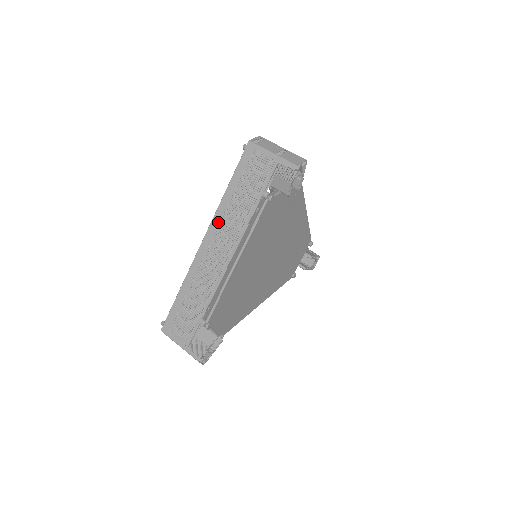
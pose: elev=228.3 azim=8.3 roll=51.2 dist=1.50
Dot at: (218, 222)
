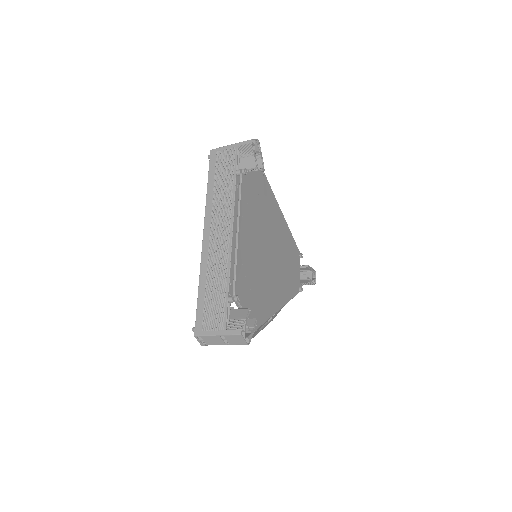
Dot at: (210, 214)
